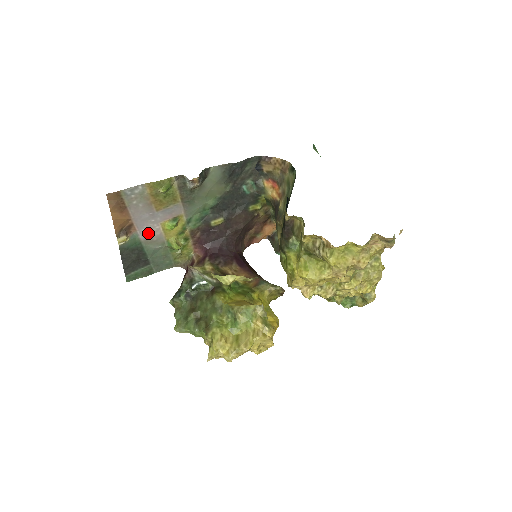
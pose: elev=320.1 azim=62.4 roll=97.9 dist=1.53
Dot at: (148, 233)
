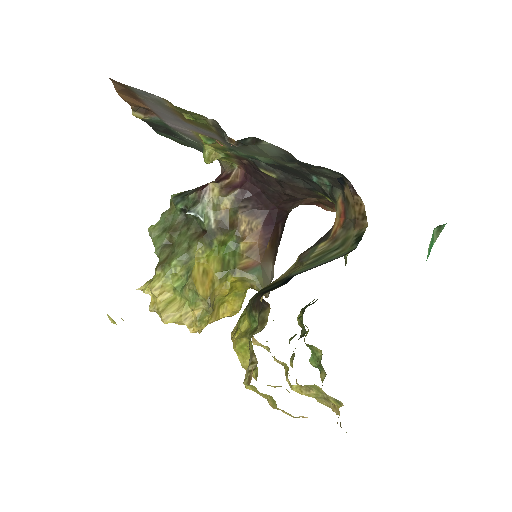
Dot at: (176, 126)
